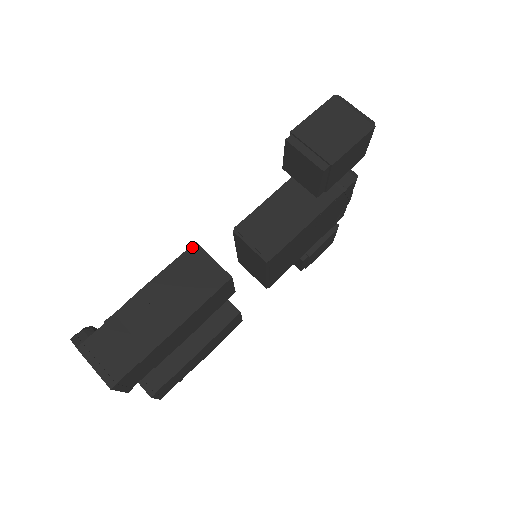
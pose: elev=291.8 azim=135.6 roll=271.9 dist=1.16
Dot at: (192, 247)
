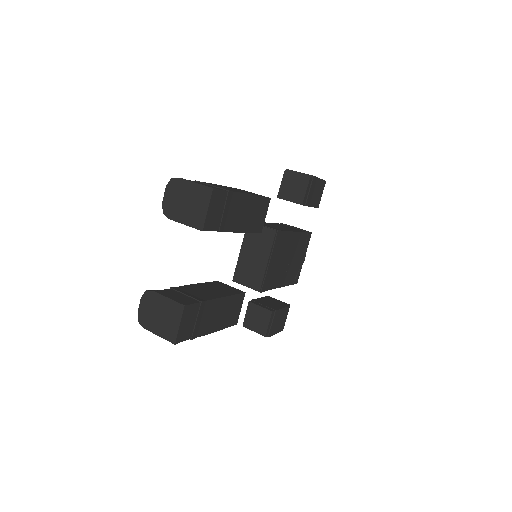
Dot at: (240, 189)
